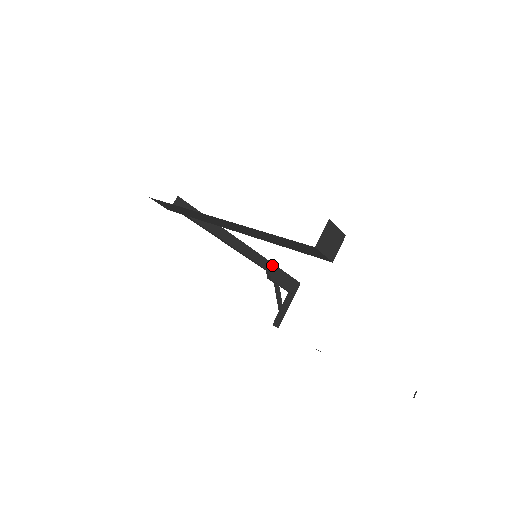
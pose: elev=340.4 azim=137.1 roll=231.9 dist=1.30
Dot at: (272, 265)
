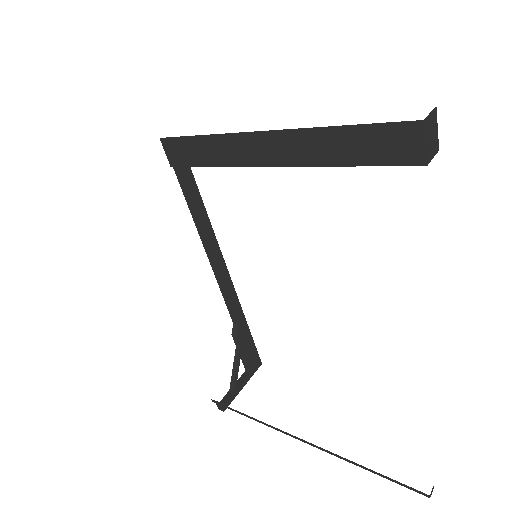
Dot at: (243, 318)
